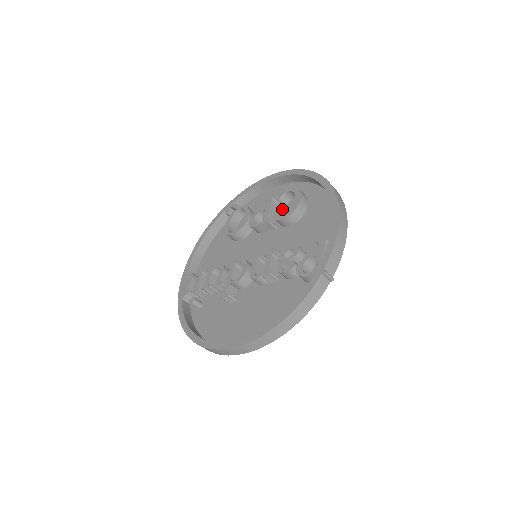
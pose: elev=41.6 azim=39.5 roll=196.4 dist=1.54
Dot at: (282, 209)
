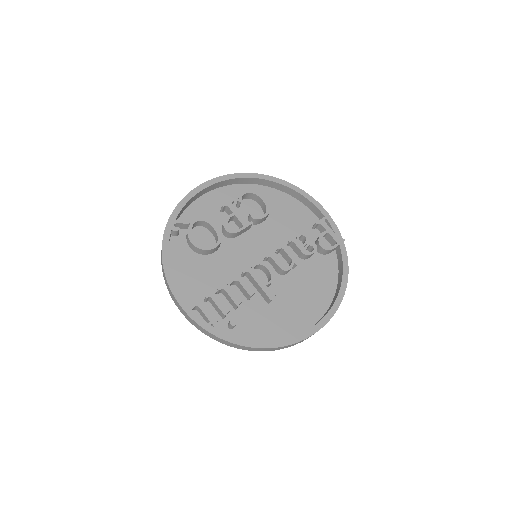
Dot at: (238, 211)
